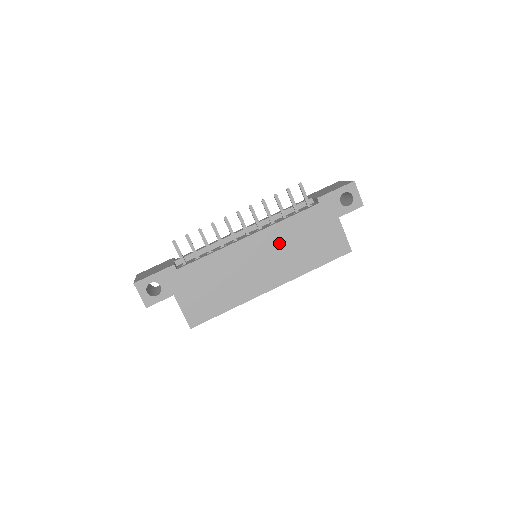
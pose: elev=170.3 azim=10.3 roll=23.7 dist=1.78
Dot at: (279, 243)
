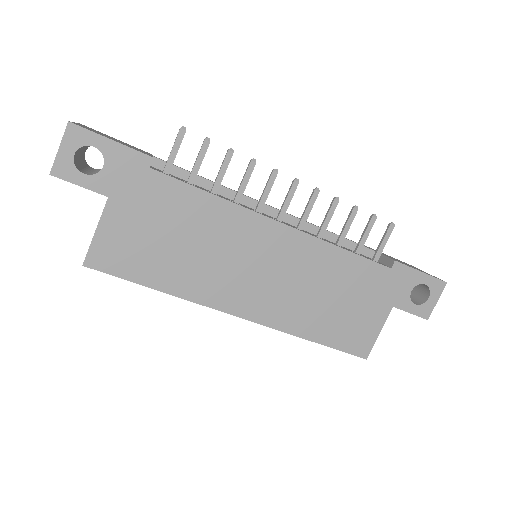
Dot at: (305, 268)
